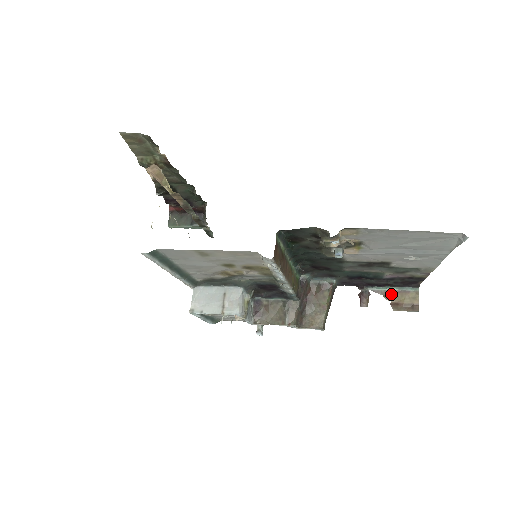
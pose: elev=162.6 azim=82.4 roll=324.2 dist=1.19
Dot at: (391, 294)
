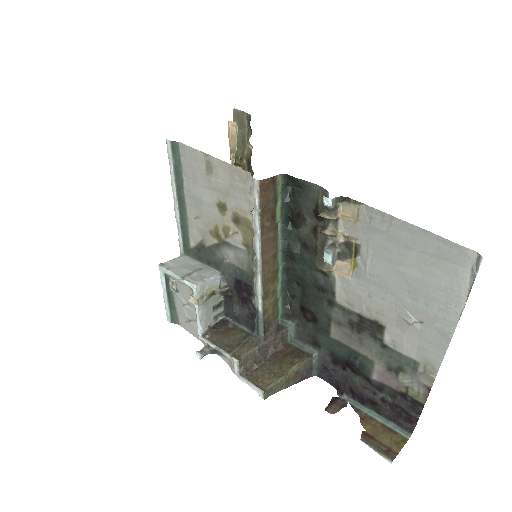
Dot at: (371, 422)
